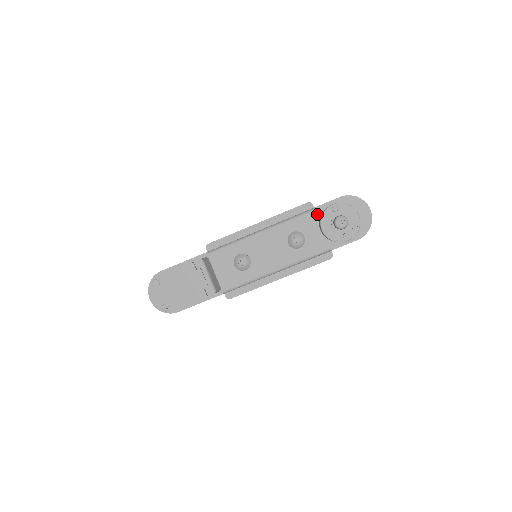
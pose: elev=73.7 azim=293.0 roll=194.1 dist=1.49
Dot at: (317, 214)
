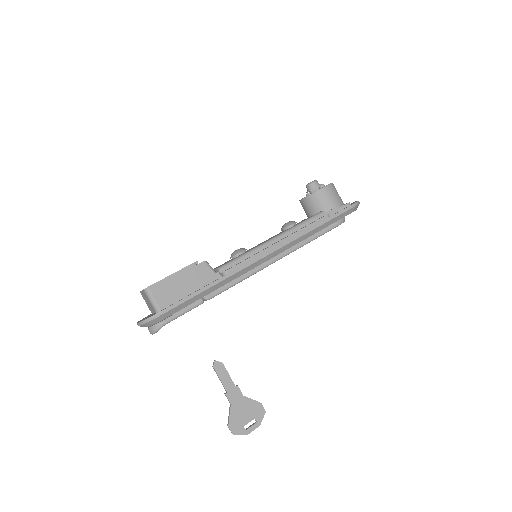
Dot at: occluded
